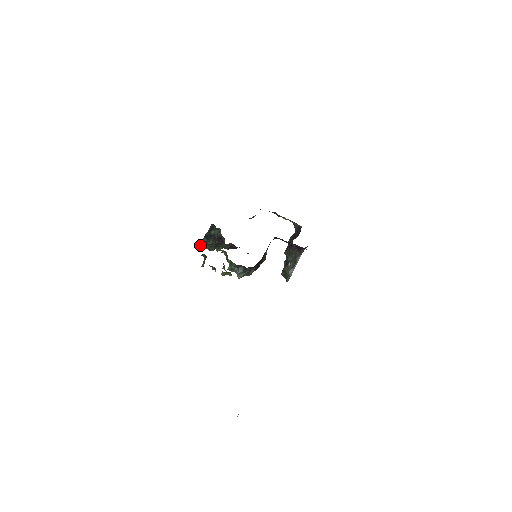
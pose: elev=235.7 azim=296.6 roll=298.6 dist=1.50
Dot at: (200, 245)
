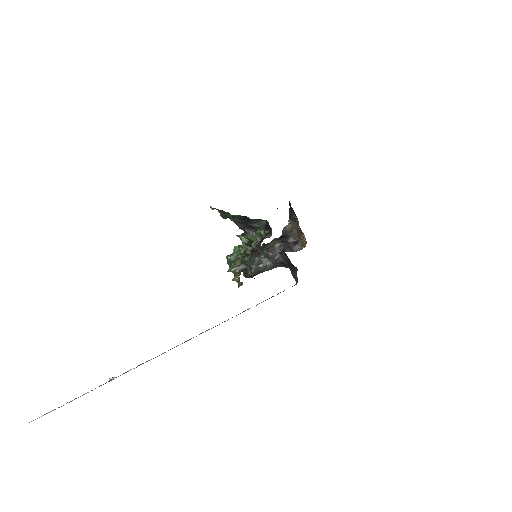
Dot at: (223, 212)
